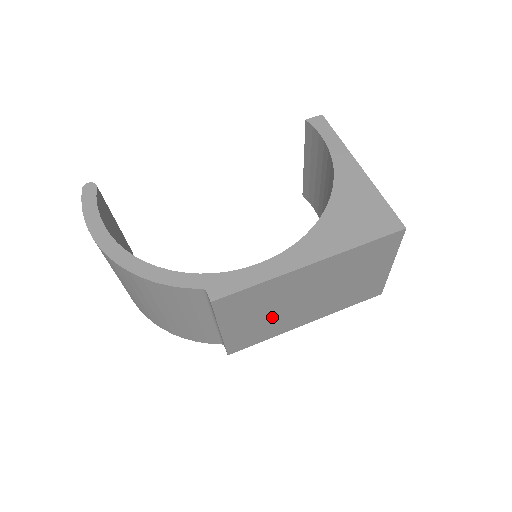
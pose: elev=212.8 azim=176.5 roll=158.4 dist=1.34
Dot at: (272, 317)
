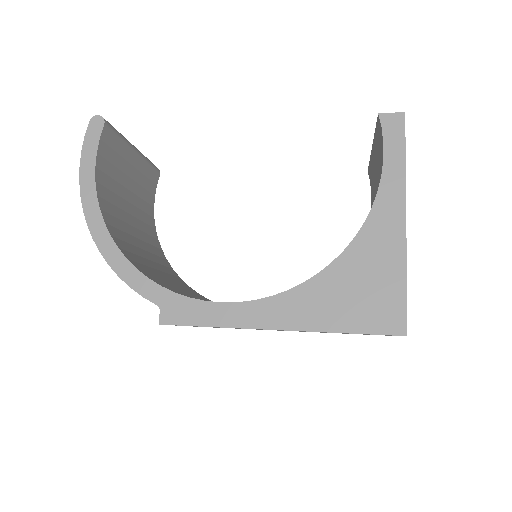
Dot at: occluded
